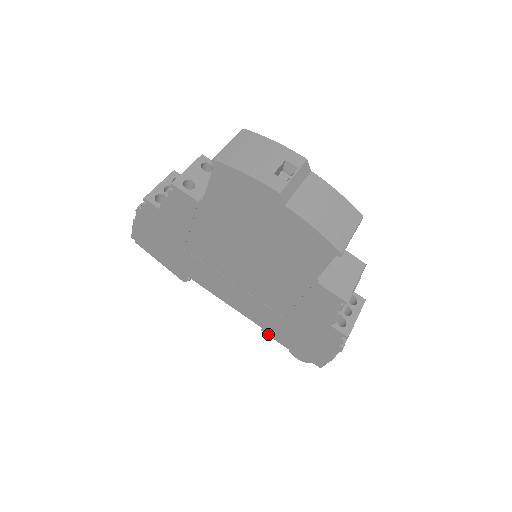
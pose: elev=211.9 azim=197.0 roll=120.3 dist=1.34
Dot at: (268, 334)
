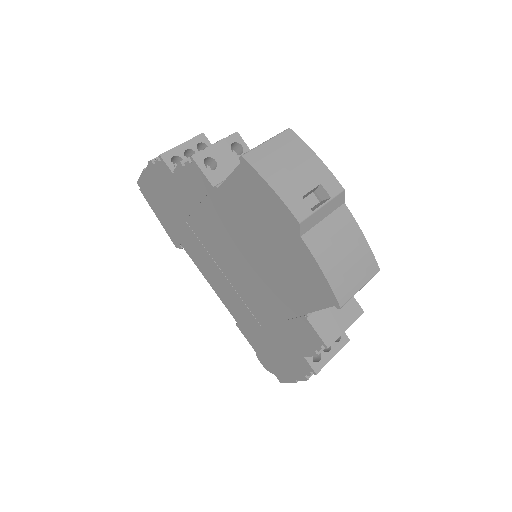
Dot at: (241, 331)
